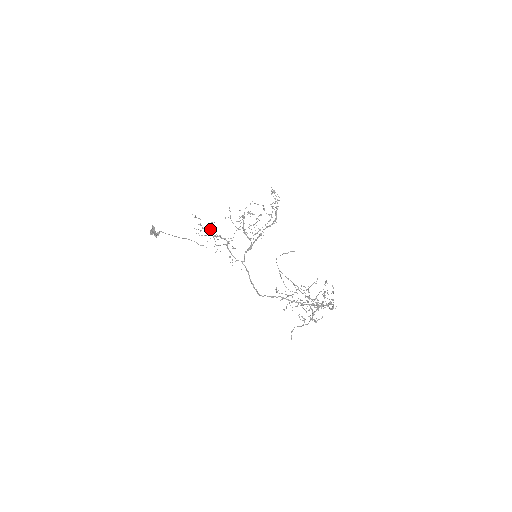
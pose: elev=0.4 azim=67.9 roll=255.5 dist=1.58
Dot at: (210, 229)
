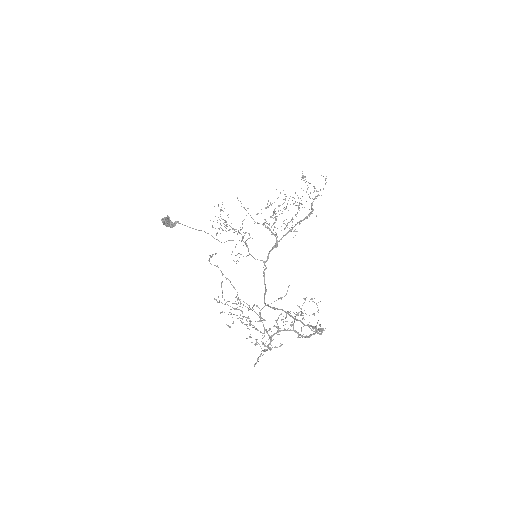
Dot at: occluded
